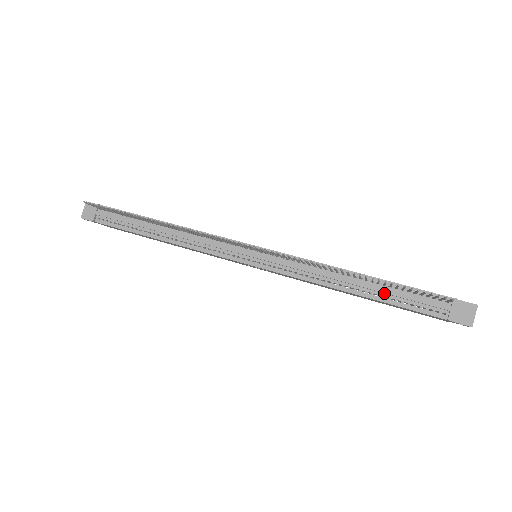
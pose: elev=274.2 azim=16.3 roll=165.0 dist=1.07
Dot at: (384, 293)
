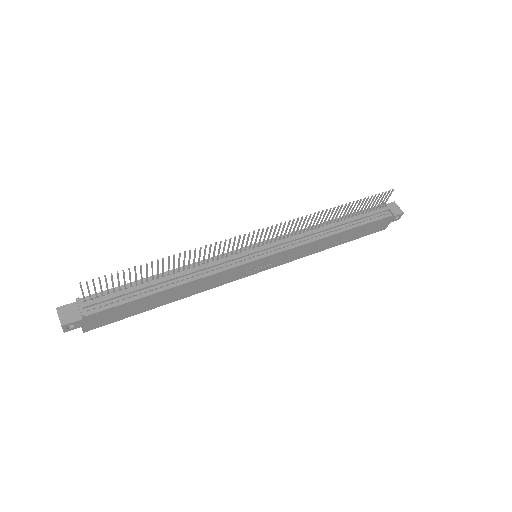
Dot at: (353, 222)
